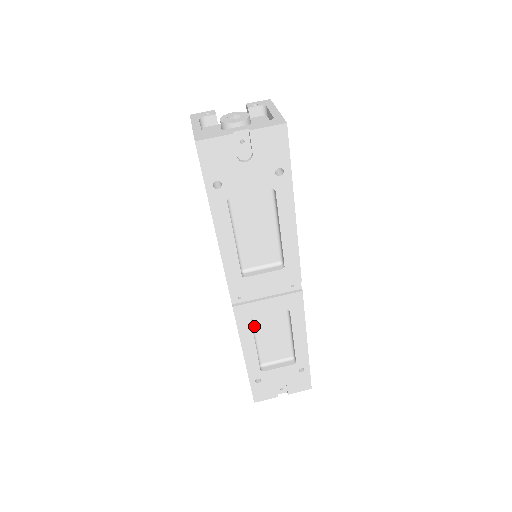
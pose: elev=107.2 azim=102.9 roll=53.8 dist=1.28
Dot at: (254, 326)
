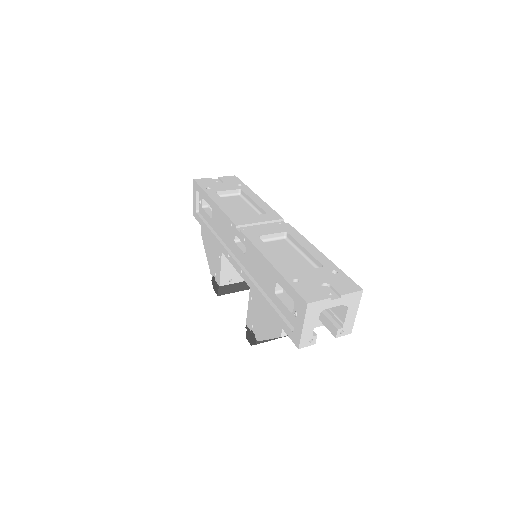
Dot at: occluded
